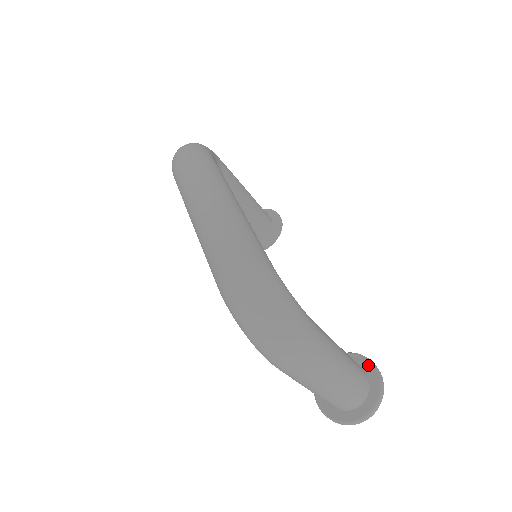
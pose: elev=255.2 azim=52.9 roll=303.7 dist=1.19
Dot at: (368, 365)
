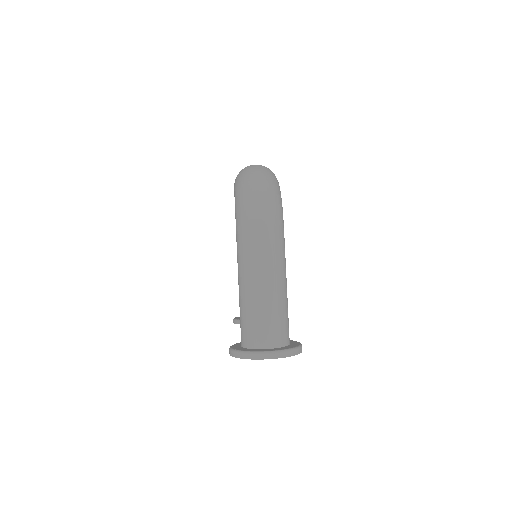
Dot at: (295, 342)
